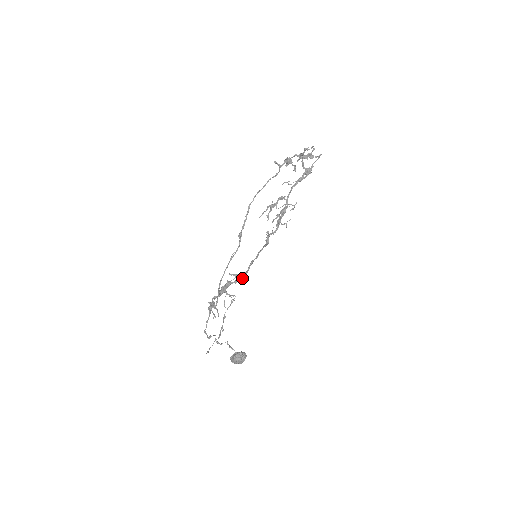
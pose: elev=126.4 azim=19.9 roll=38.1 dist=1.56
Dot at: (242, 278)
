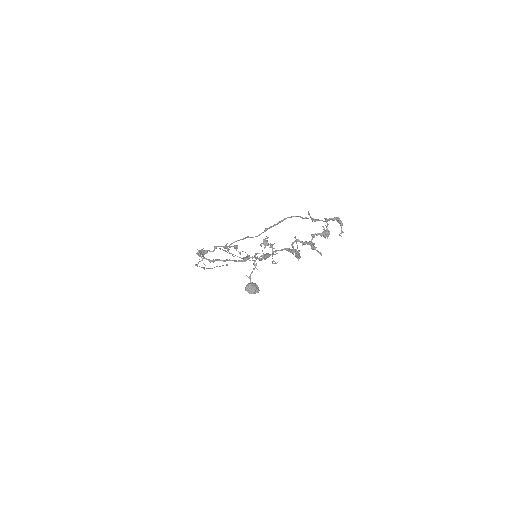
Dot at: (210, 260)
